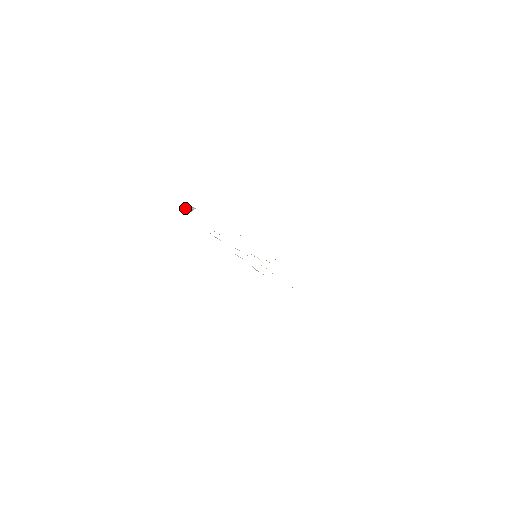
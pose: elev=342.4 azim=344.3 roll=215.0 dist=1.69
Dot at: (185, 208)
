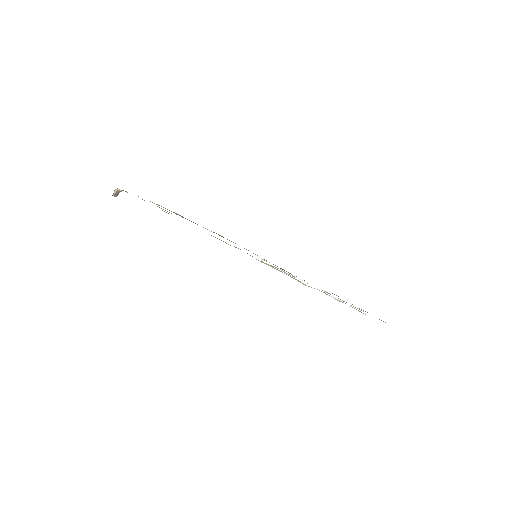
Dot at: (114, 194)
